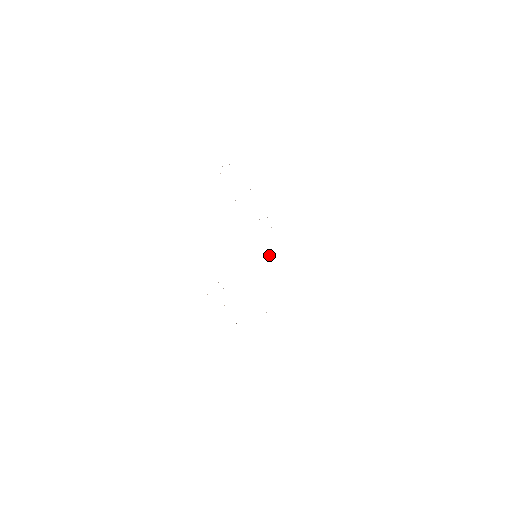
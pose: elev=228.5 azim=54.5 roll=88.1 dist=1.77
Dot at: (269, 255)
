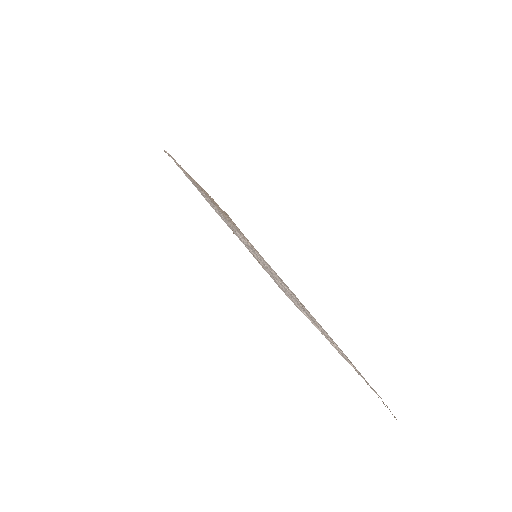
Dot at: occluded
